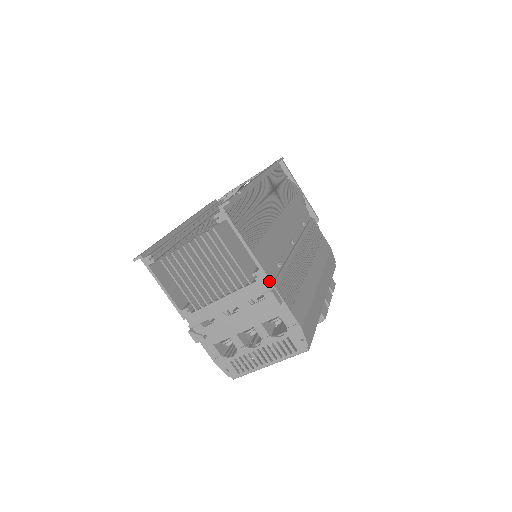
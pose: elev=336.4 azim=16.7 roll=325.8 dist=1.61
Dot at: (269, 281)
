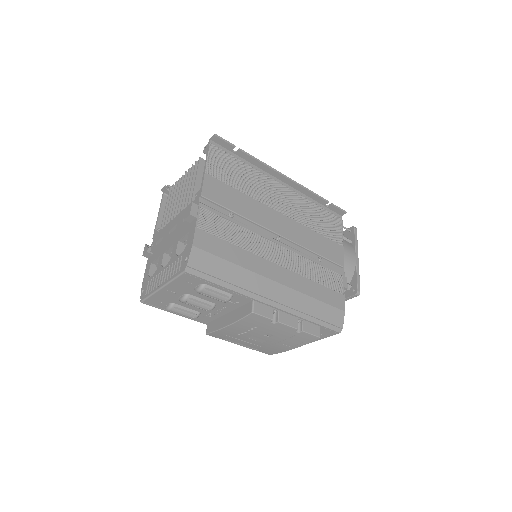
Dot at: (201, 201)
